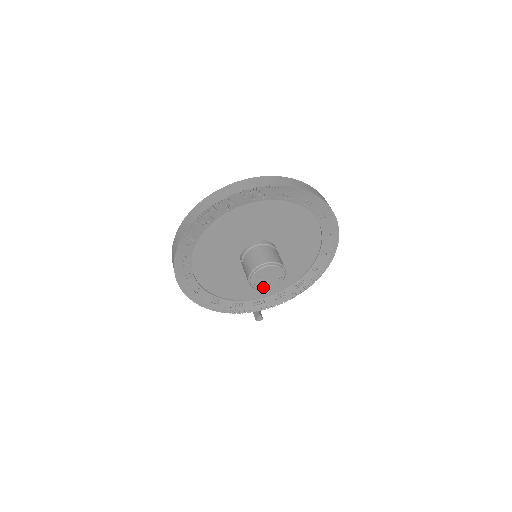
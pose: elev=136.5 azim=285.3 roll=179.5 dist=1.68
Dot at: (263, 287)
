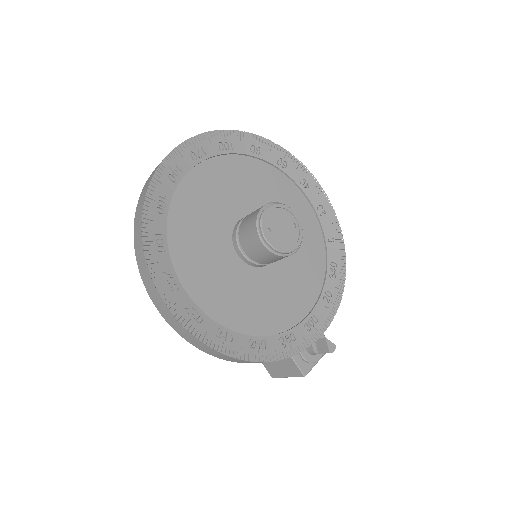
Dot at: (287, 246)
